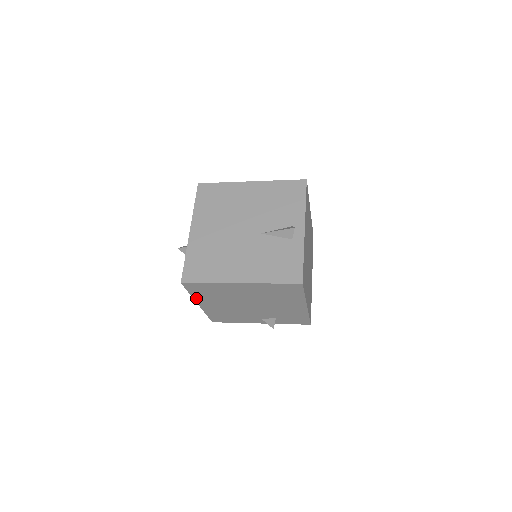
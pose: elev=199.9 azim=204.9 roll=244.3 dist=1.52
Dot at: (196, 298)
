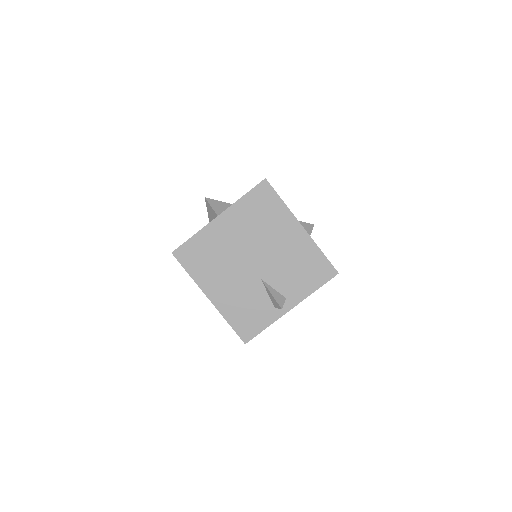
Dot at: occluded
